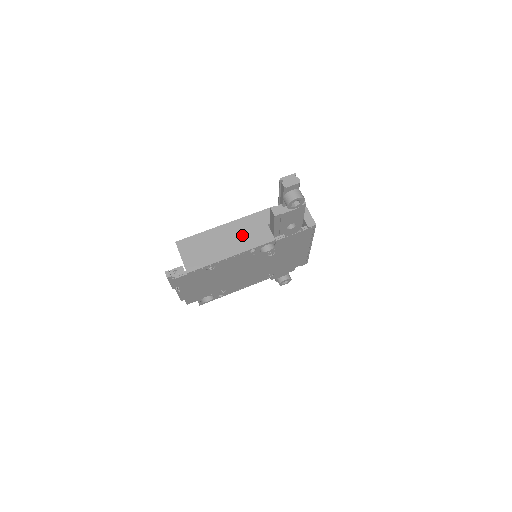
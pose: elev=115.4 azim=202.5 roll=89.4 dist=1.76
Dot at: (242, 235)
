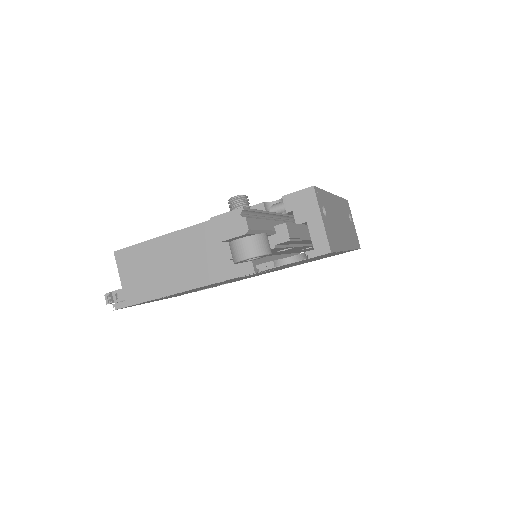
Dot at: (204, 255)
